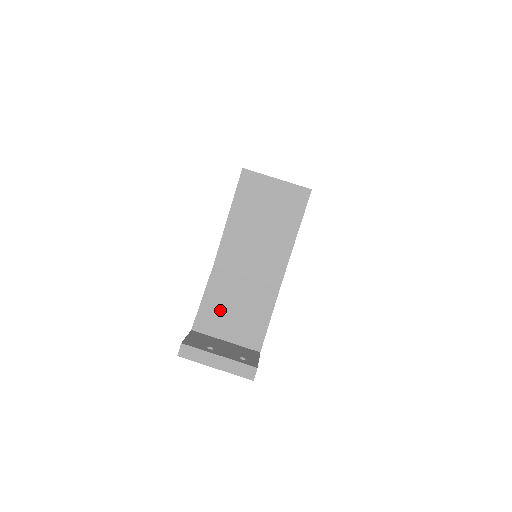
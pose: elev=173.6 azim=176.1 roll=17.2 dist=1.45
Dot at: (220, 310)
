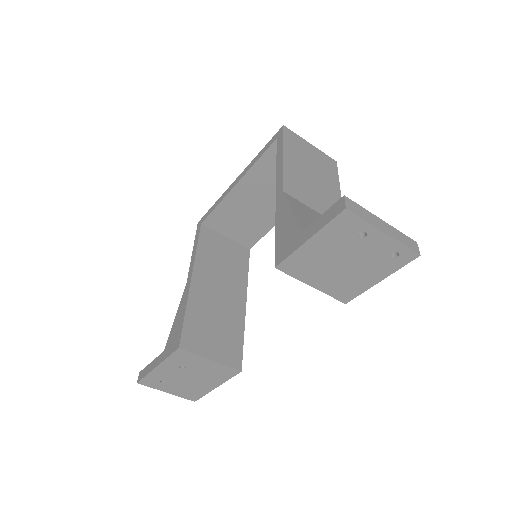
Dot at: occluded
